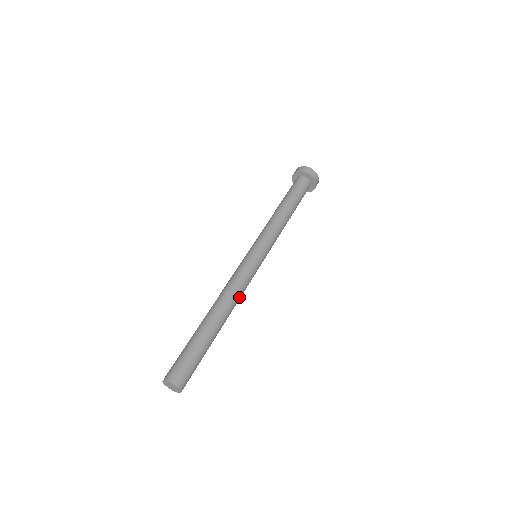
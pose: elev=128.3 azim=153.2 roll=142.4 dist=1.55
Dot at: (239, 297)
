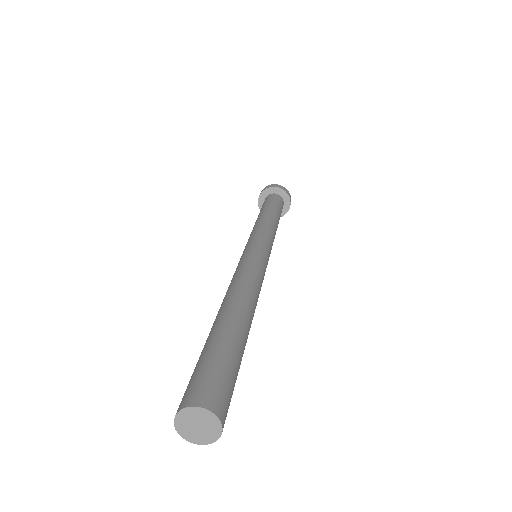
Dot at: (255, 285)
